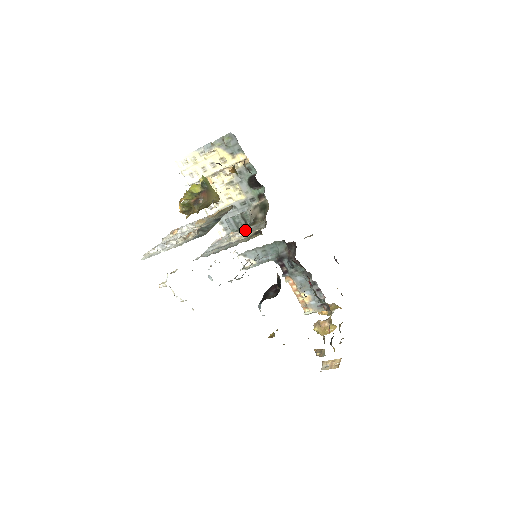
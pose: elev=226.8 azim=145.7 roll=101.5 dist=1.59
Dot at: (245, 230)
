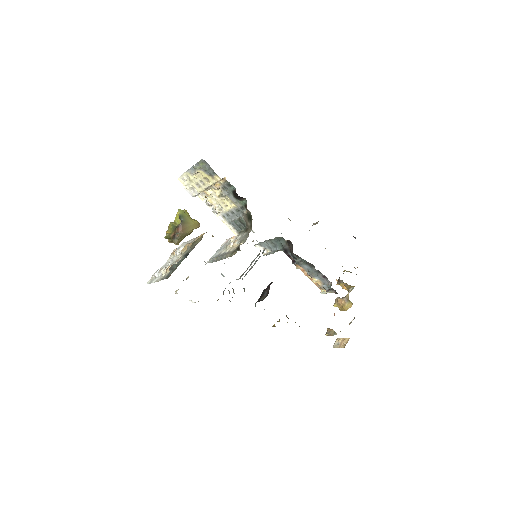
Dot at: (241, 236)
